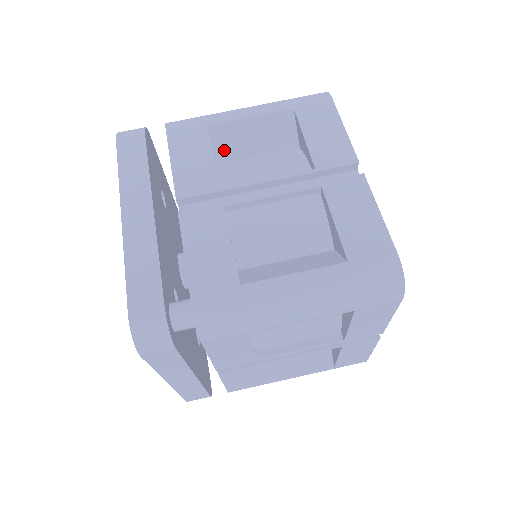
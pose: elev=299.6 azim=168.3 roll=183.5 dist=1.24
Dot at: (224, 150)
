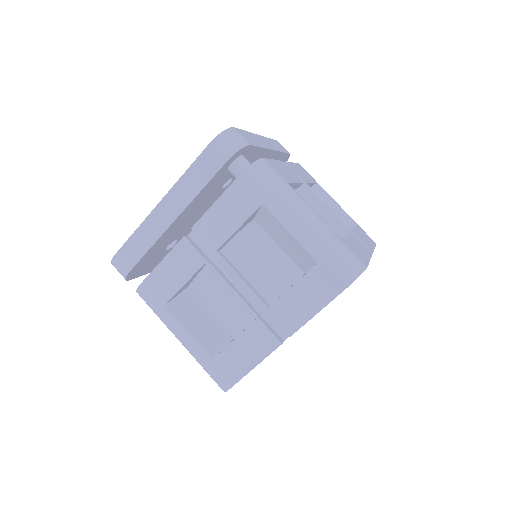
Dot at: occluded
